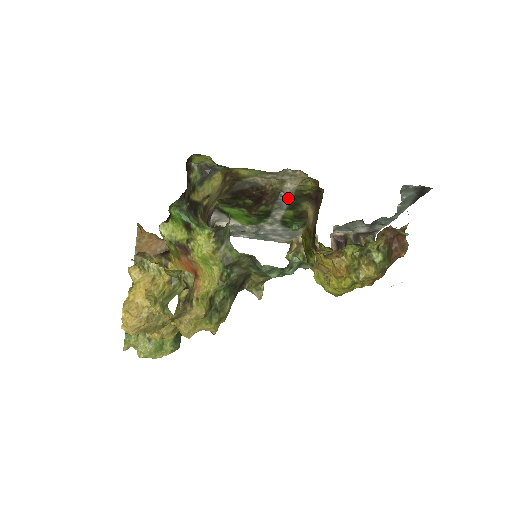
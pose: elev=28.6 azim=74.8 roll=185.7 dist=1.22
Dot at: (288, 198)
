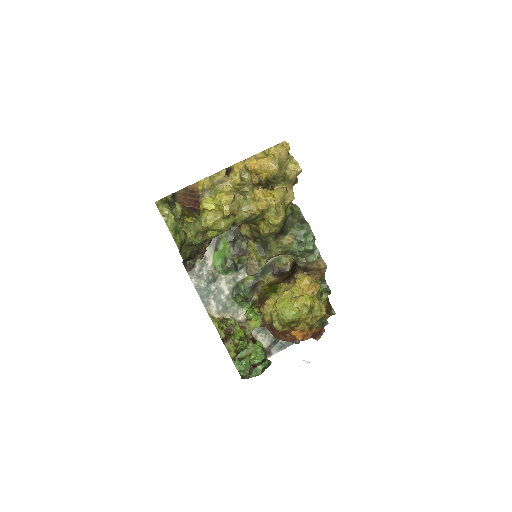
Dot at: occluded
